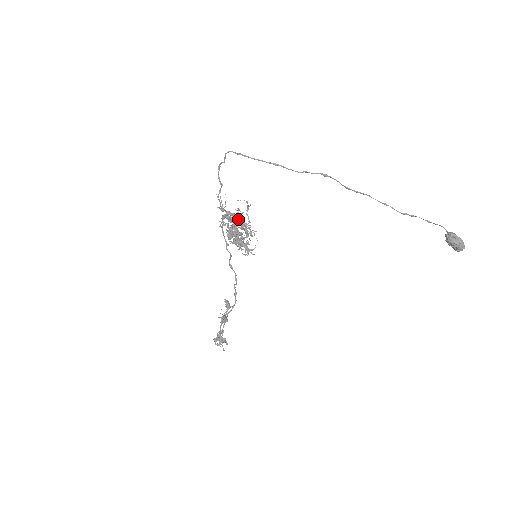
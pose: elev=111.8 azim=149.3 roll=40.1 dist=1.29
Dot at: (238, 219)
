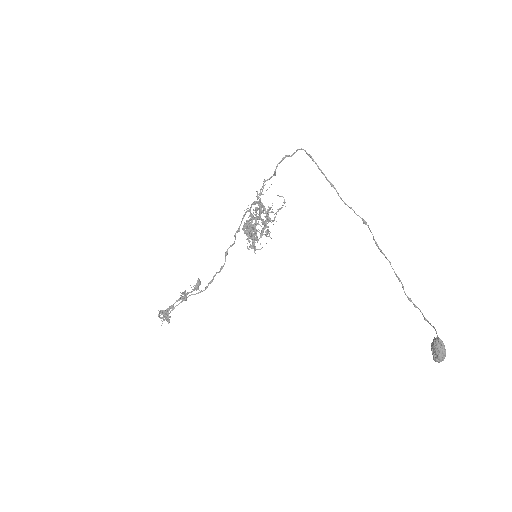
Dot at: (265, 213)
